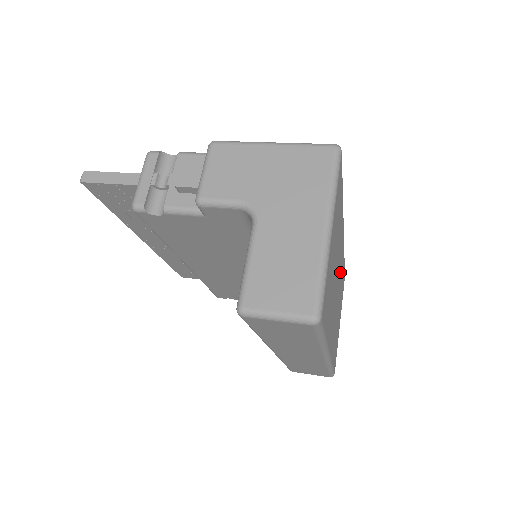
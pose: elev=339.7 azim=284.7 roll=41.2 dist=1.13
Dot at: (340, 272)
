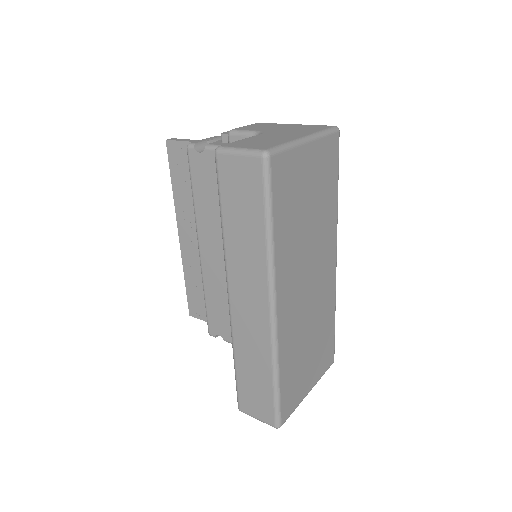
Dot at: (321, 289)
